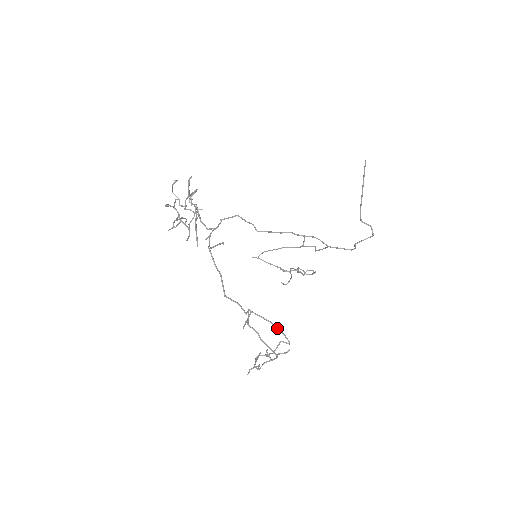
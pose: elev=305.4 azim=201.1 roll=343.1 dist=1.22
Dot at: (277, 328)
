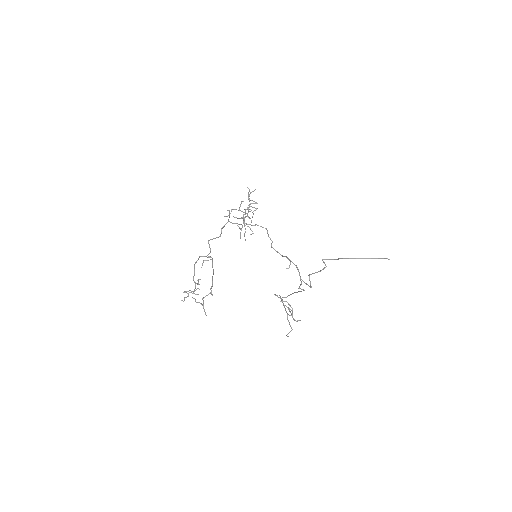
Dot at: occluded
